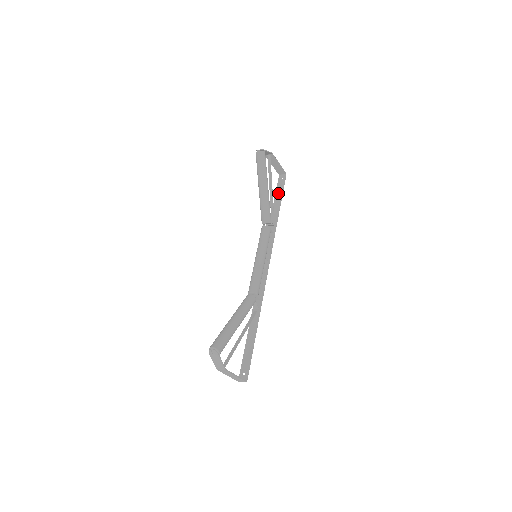
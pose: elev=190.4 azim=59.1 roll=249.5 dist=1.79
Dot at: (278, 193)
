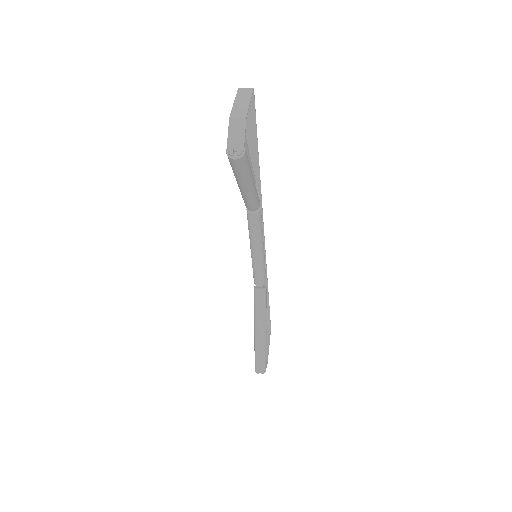
Dot at: (248, 131)
